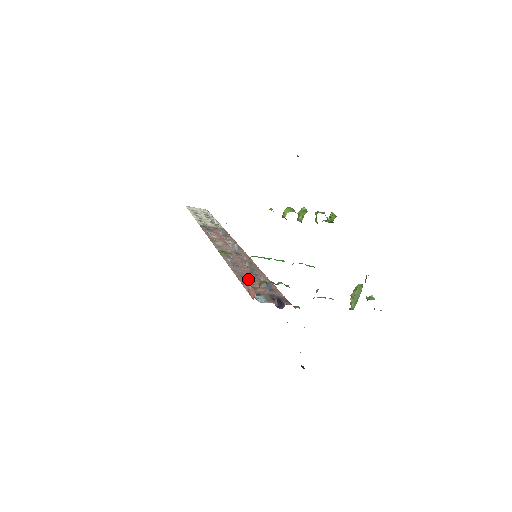
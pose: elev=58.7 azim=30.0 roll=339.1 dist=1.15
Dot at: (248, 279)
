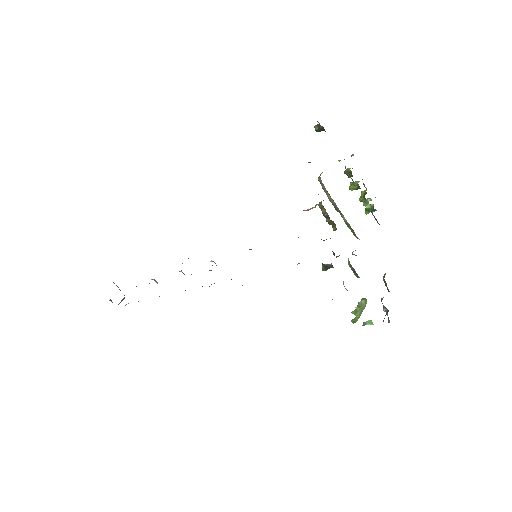
Dot at: occluded
